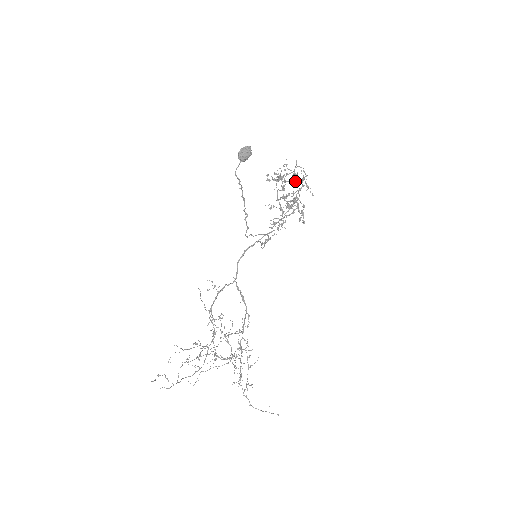
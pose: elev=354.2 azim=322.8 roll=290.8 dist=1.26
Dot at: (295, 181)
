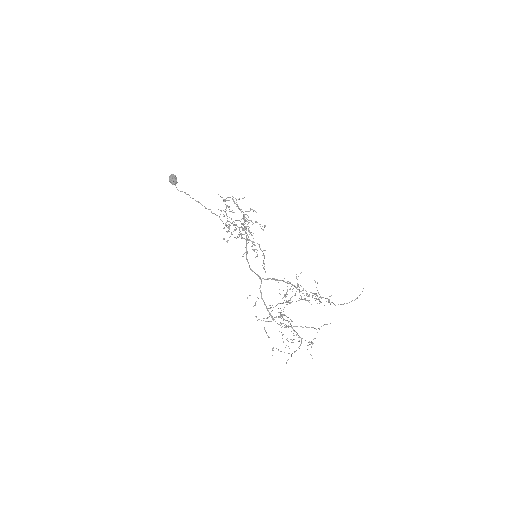
Dot at: occluded
